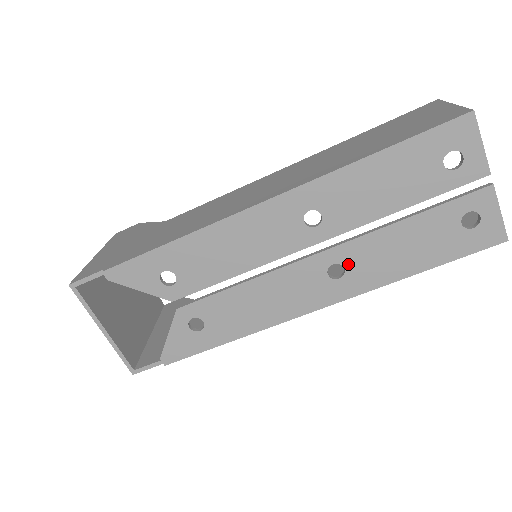
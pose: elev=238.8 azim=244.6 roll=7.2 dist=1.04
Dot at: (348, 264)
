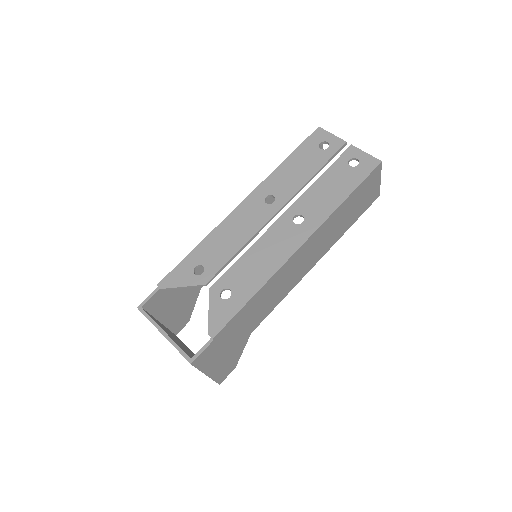
Dot at: (303, 212)
